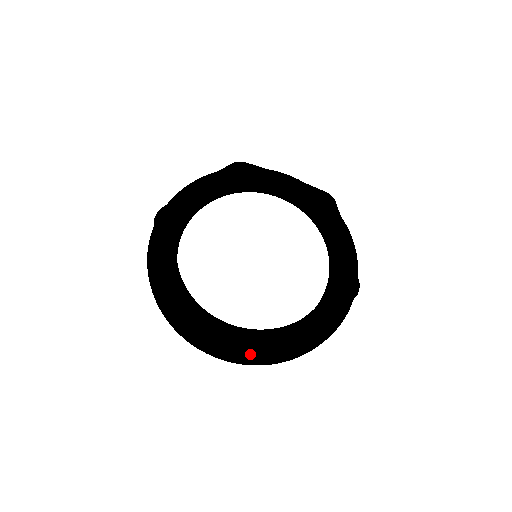
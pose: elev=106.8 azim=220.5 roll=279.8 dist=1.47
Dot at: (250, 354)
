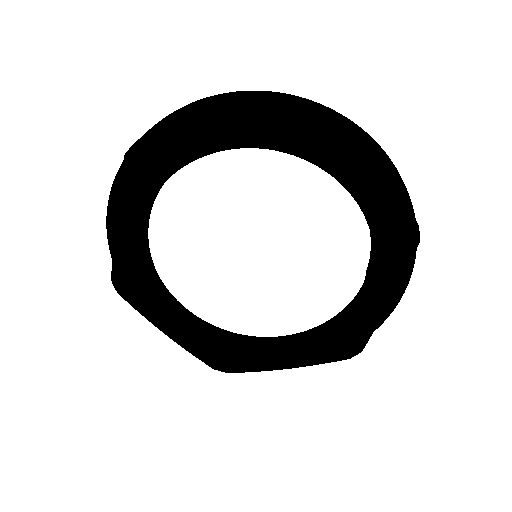
Dot at: occluded
